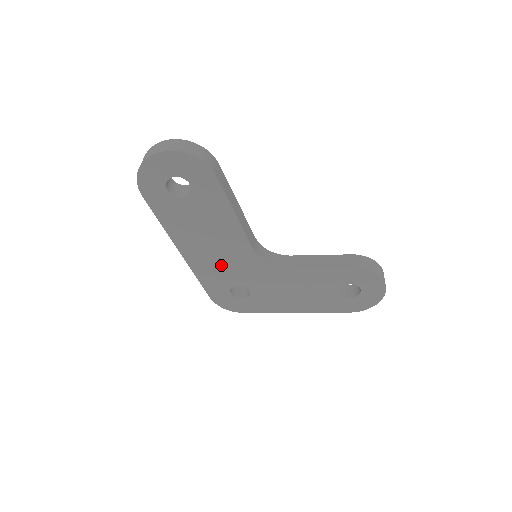
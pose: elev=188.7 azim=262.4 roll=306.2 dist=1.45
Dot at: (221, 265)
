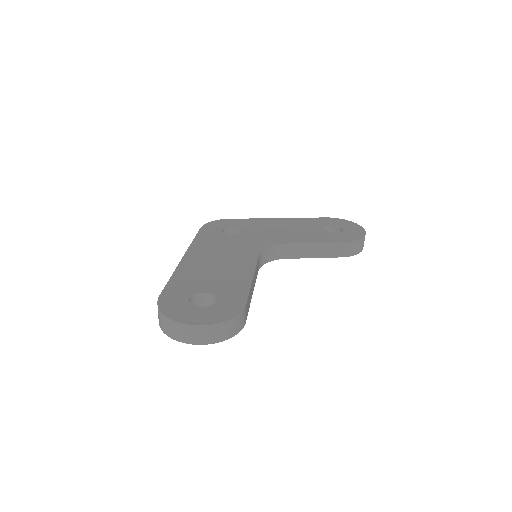
Dot at: occluded
